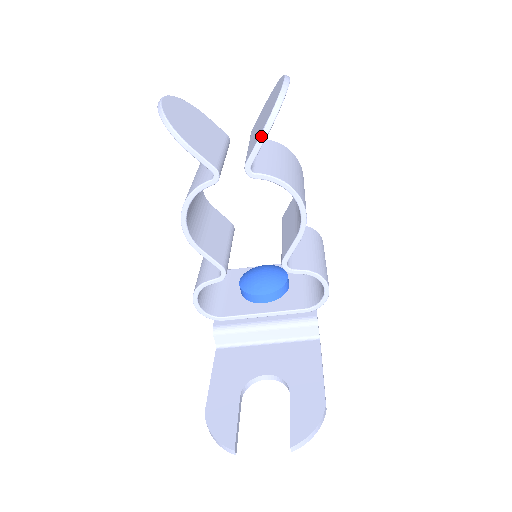
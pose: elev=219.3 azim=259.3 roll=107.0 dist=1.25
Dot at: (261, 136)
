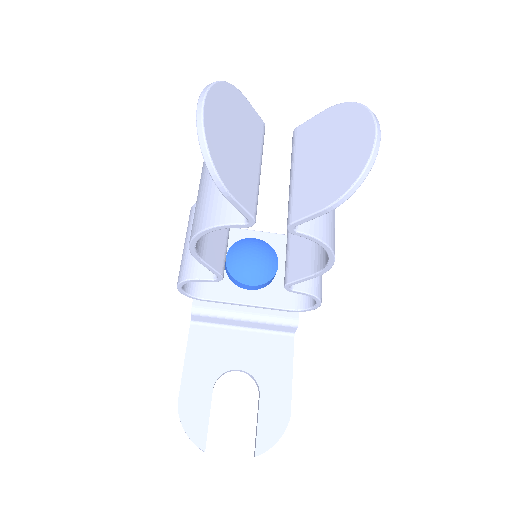
Dot at: (324, 210)
